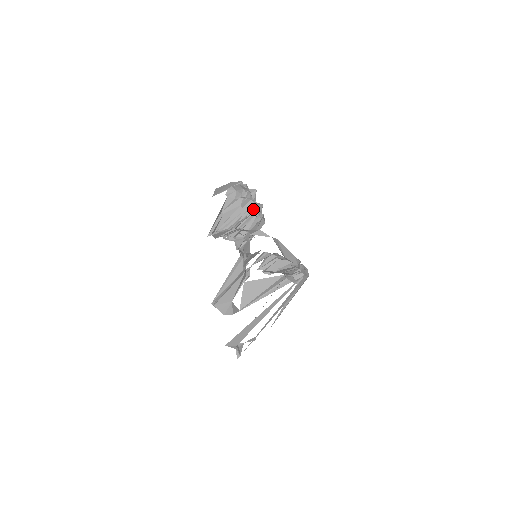
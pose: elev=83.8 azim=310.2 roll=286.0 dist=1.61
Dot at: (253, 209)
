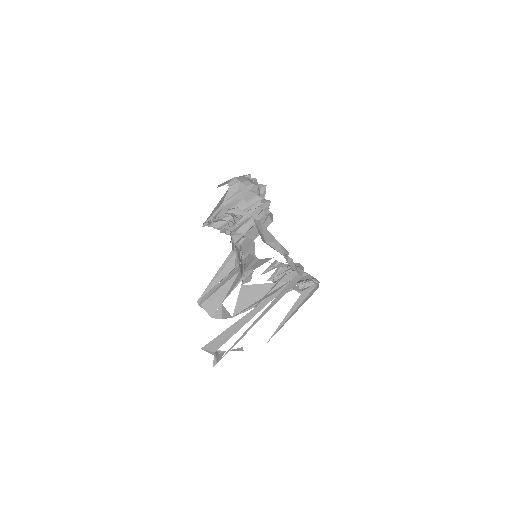
Dot at: (258, 204)
